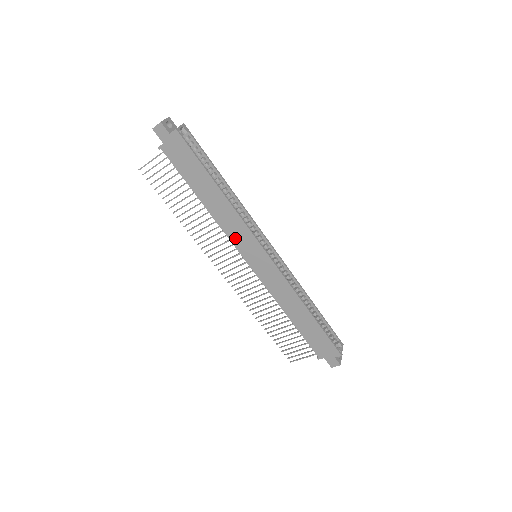
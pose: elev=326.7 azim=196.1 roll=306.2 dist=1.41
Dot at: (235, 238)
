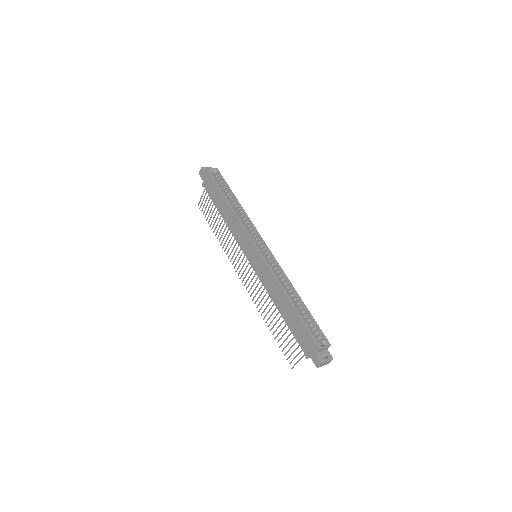
Dot at: (240, 241)
